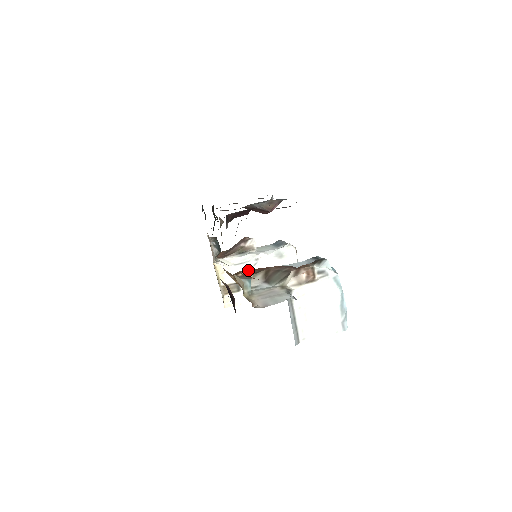
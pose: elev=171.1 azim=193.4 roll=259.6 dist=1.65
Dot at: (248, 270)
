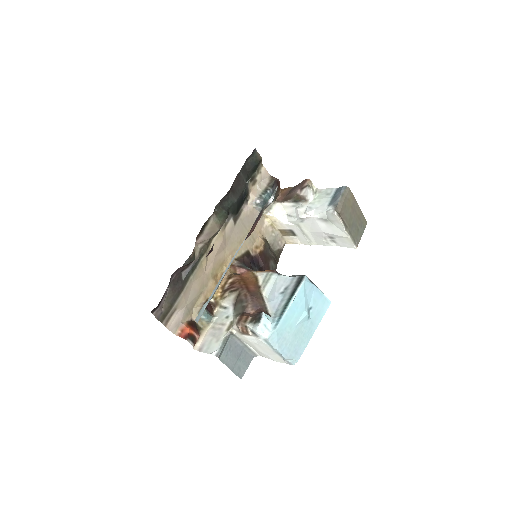
Dot at: (236, 279)
